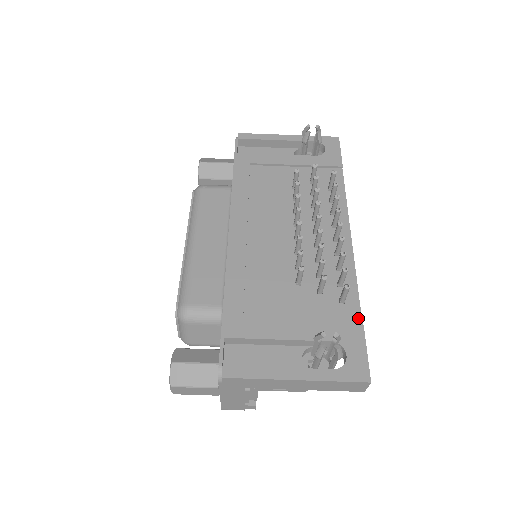
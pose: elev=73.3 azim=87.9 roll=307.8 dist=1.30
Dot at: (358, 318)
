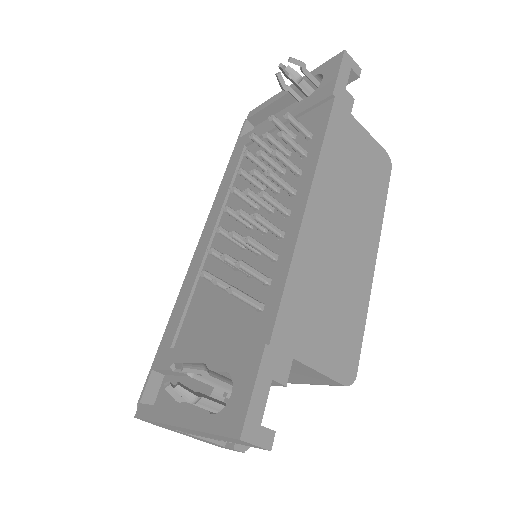
Dot at: (268, 333)
